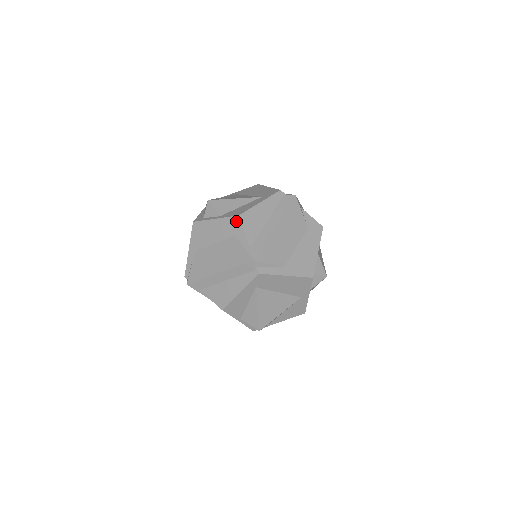
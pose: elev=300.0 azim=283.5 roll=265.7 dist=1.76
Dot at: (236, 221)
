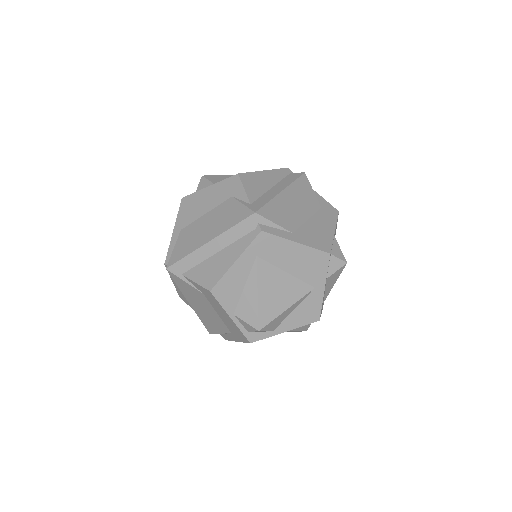
Dot at: (234, 180)
